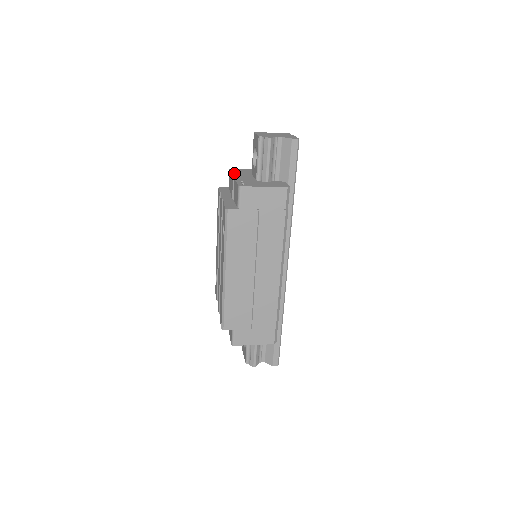
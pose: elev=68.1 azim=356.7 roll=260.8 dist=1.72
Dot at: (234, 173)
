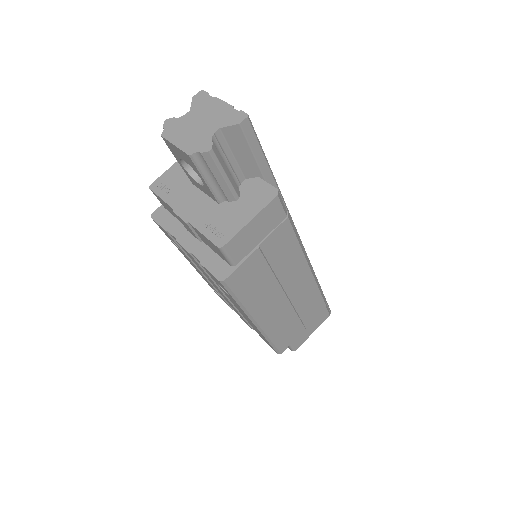
Dot at: (170, 201)
